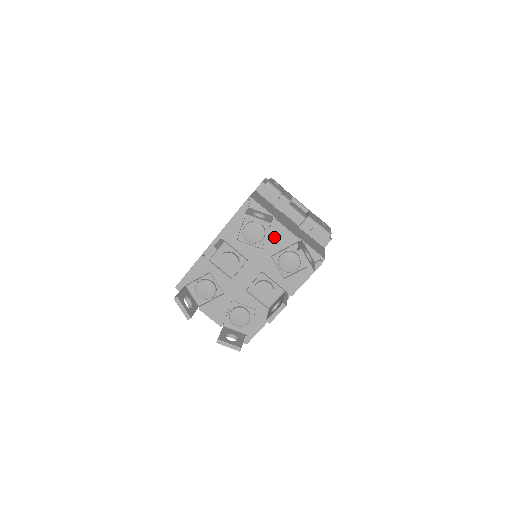
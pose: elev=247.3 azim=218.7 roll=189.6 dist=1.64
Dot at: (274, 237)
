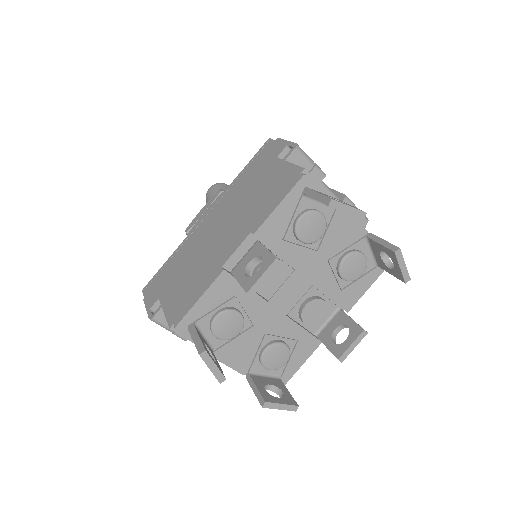
Dot at: (335, 231)
